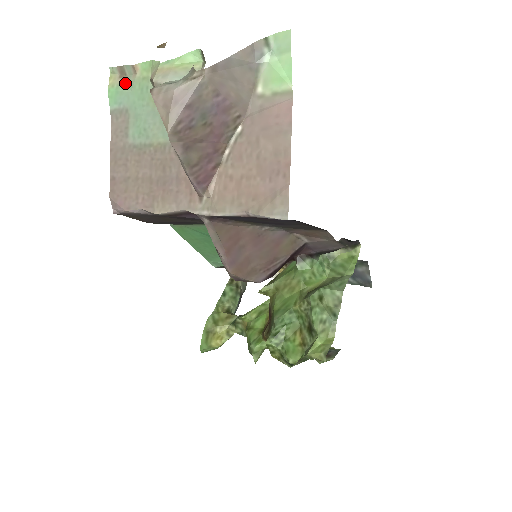
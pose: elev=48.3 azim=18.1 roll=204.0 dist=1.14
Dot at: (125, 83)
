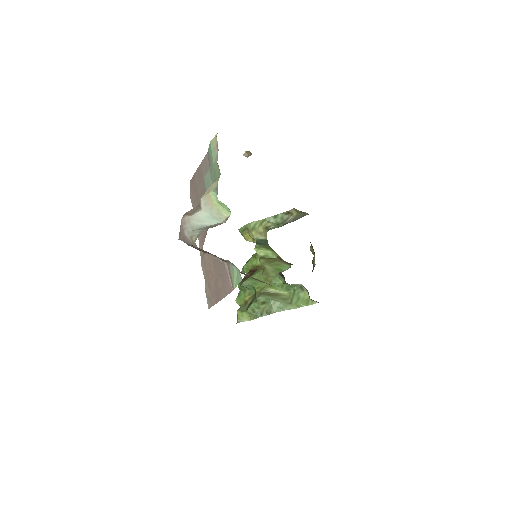
Dot at: (216, 153)
